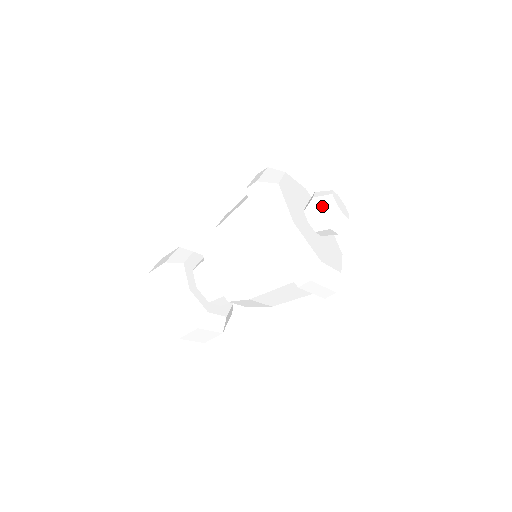
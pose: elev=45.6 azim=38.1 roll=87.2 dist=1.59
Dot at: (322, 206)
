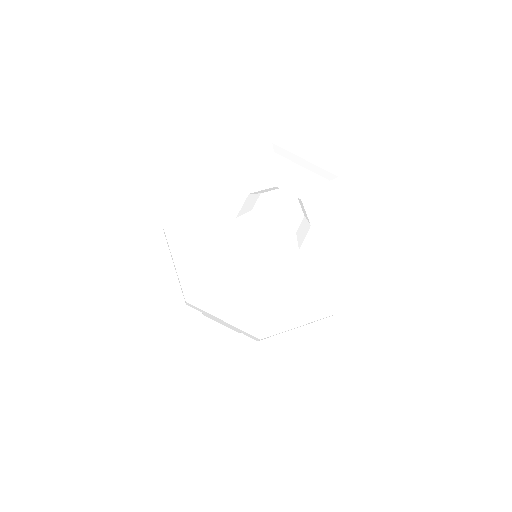
Dot at: (245, 233)
